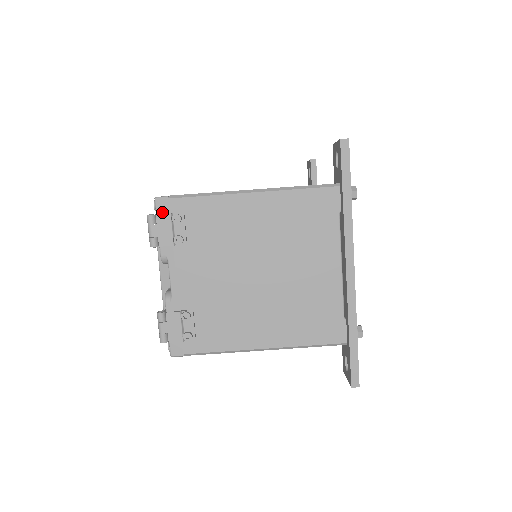
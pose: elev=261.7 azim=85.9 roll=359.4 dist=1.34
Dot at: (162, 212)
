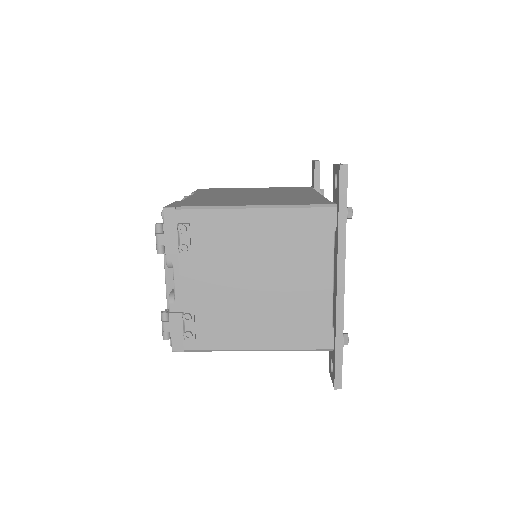
Dot at: (169, 222)
